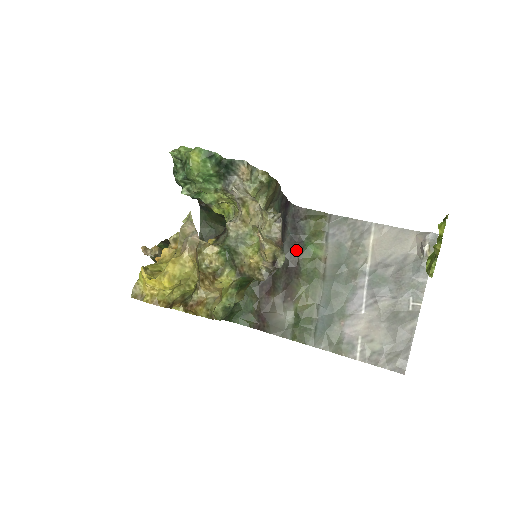
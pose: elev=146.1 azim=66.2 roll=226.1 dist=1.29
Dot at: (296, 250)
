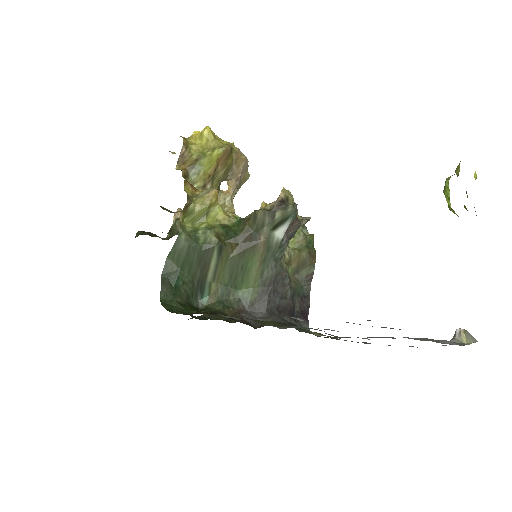
Dot at: occluded
